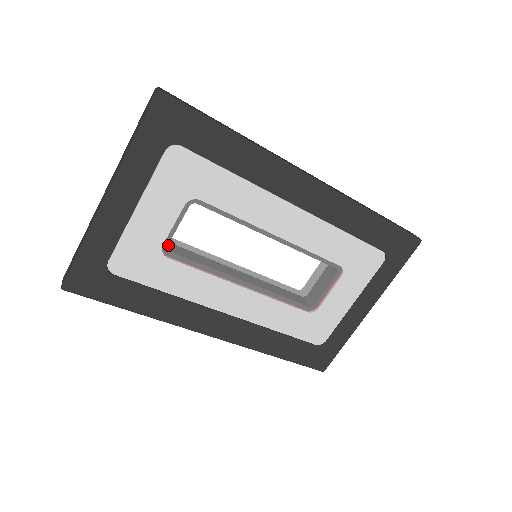
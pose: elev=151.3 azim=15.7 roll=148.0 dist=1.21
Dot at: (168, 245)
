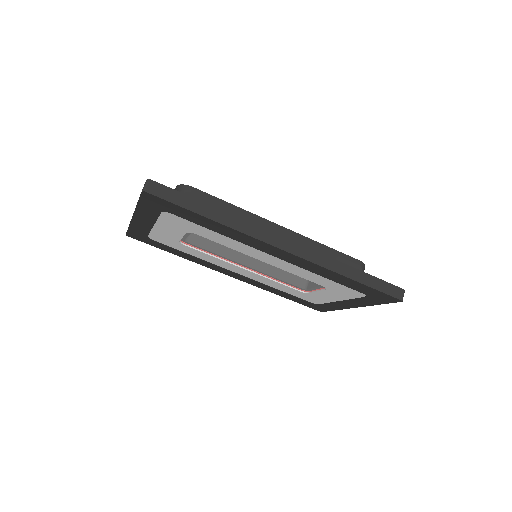
Dot at: (184, 241)
